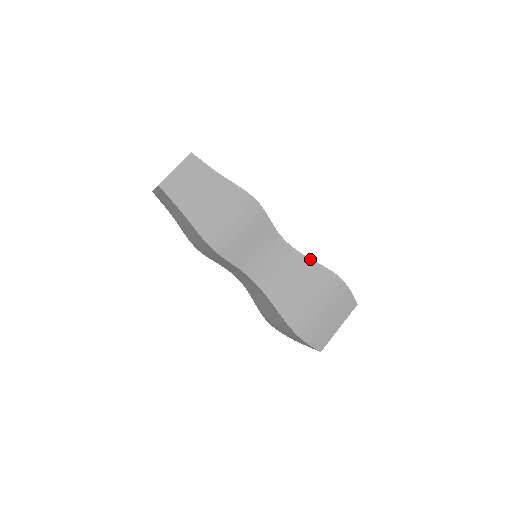
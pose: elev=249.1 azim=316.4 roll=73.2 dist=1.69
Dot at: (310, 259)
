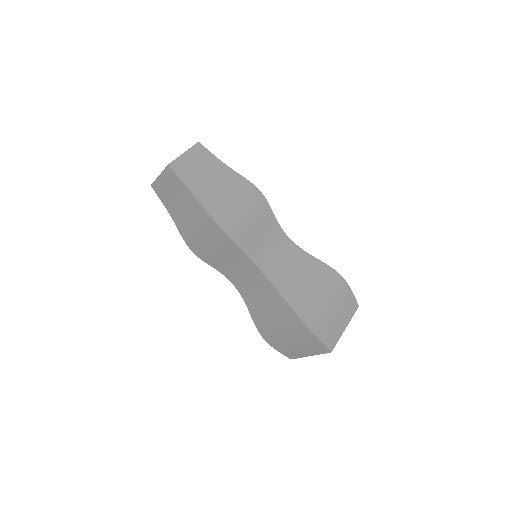
Dot at: (312, 256)
